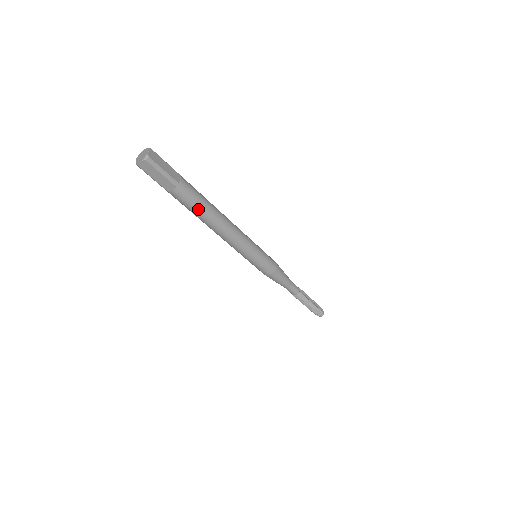
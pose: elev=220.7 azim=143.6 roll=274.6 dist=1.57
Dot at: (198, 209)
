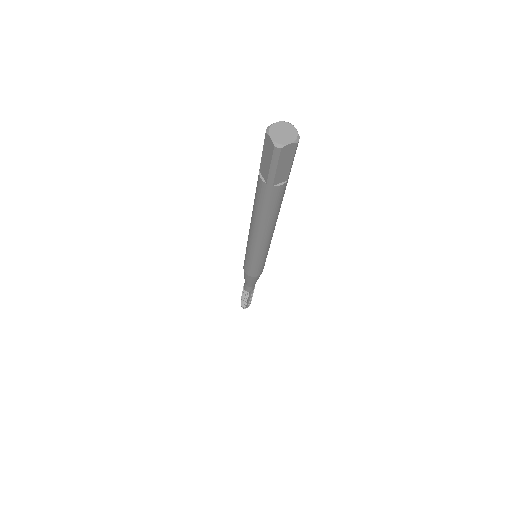
Dot at: (259, 207)
